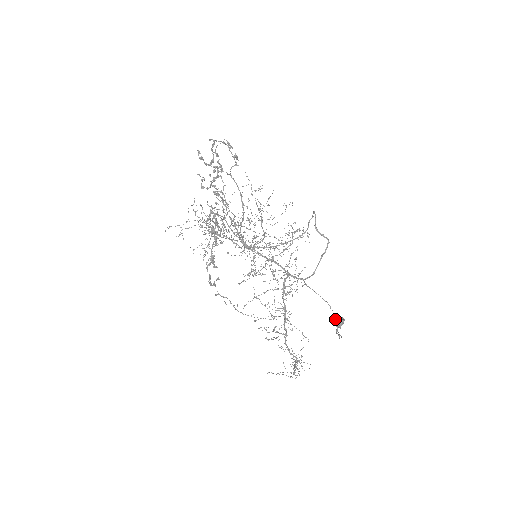
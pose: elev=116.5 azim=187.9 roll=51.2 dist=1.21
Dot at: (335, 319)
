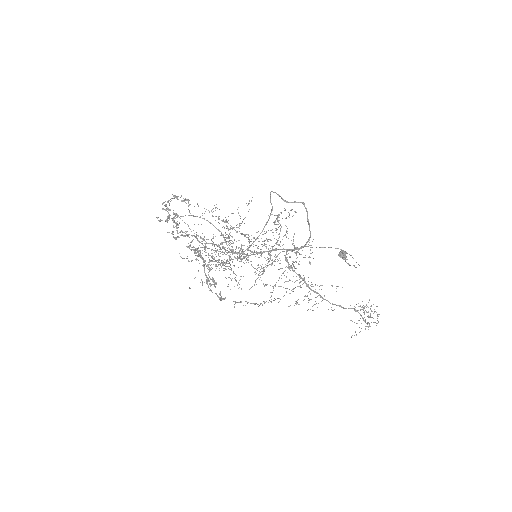
Dot at: occluded
